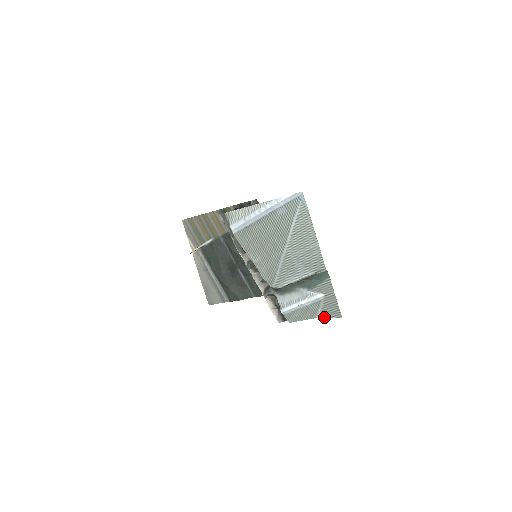
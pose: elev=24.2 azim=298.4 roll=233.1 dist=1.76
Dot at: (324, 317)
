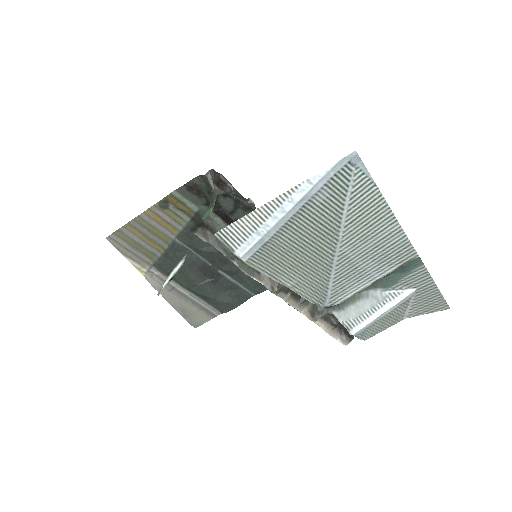
Dot at: (417, 315)
